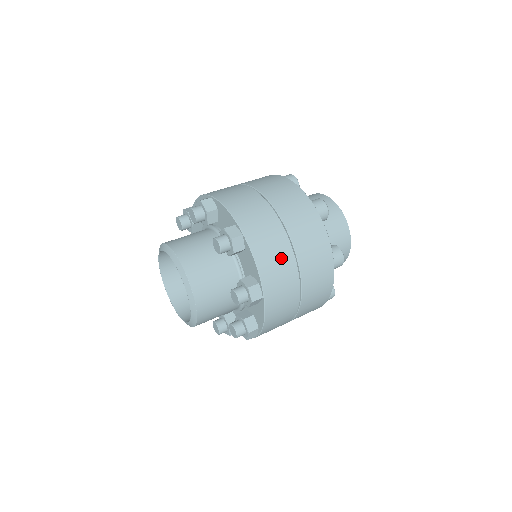
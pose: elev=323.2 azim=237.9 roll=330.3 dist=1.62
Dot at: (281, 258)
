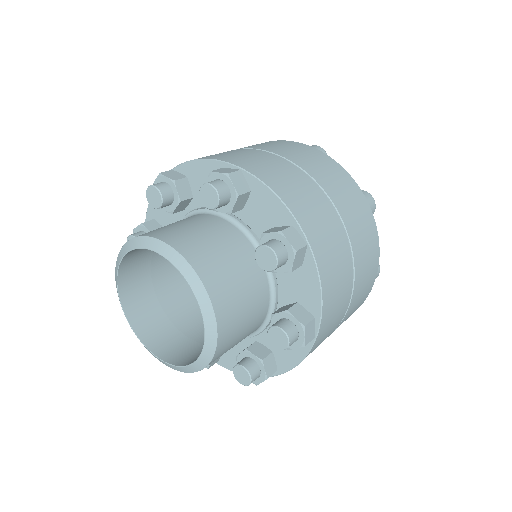
Dot at: (305, 190)
